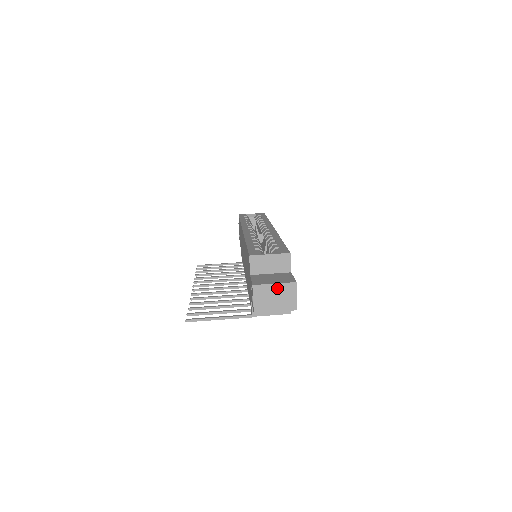
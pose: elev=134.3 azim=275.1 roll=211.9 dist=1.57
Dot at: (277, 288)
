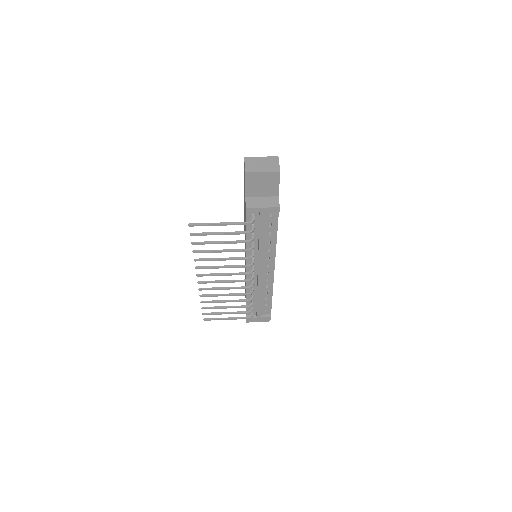
Dot at: (263, 159)
